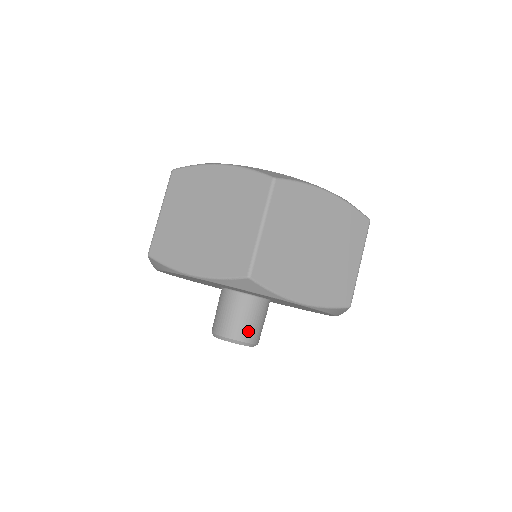
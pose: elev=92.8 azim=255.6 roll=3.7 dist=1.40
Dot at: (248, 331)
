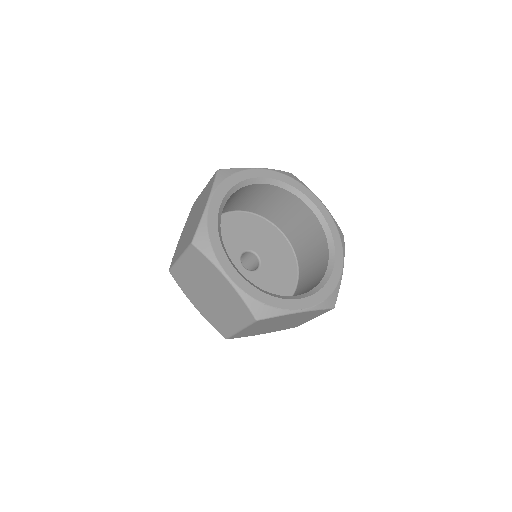
Dot at: occluded
